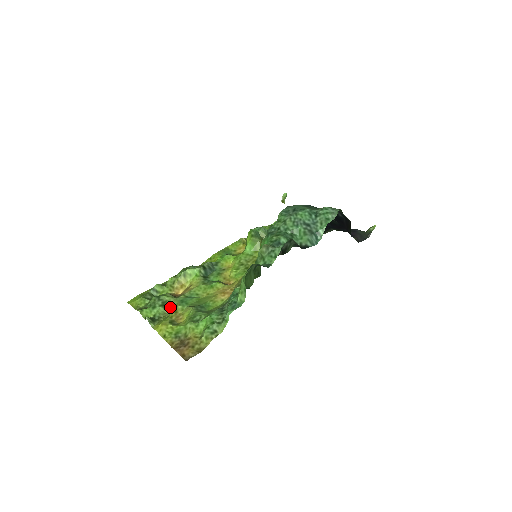
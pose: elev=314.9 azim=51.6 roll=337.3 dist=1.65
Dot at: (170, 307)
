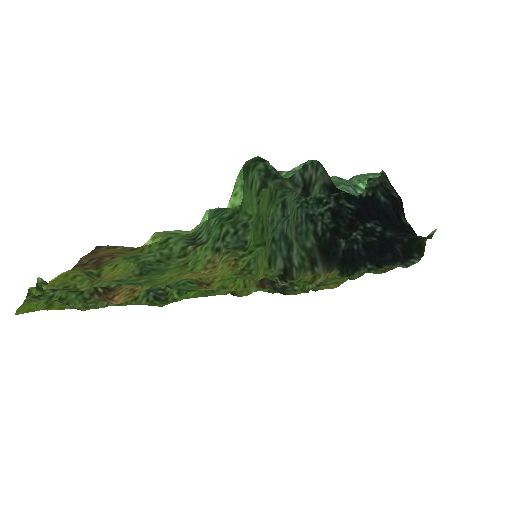
Dot at: (93, 286)
